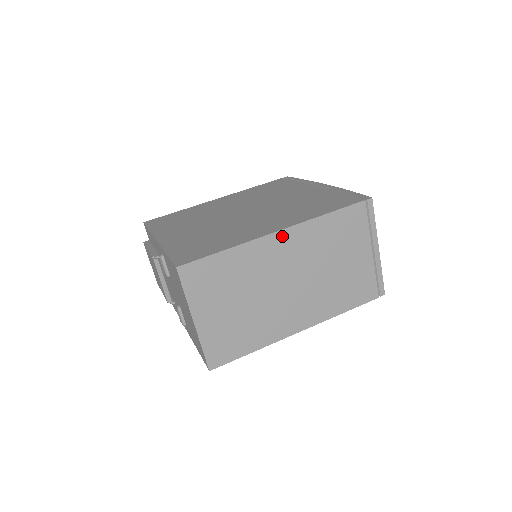
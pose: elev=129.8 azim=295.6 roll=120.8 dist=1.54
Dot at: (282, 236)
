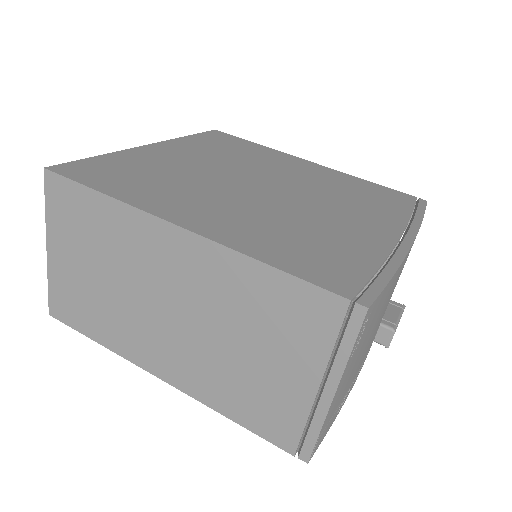
Dot at: (182, 238)
